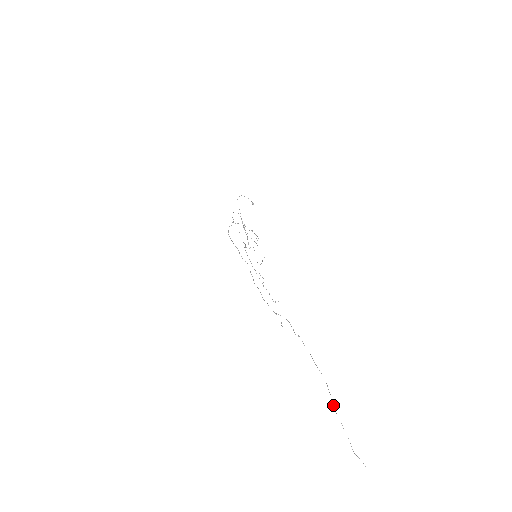
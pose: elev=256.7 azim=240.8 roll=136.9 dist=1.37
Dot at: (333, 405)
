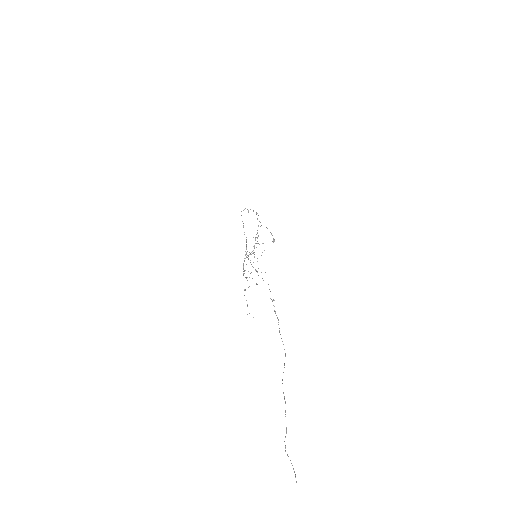
Dot at: occluded
